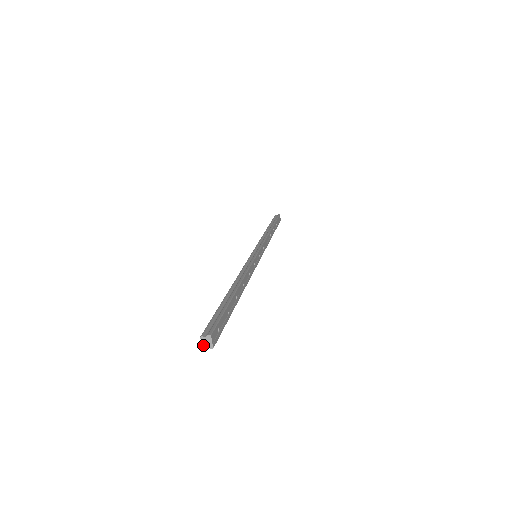
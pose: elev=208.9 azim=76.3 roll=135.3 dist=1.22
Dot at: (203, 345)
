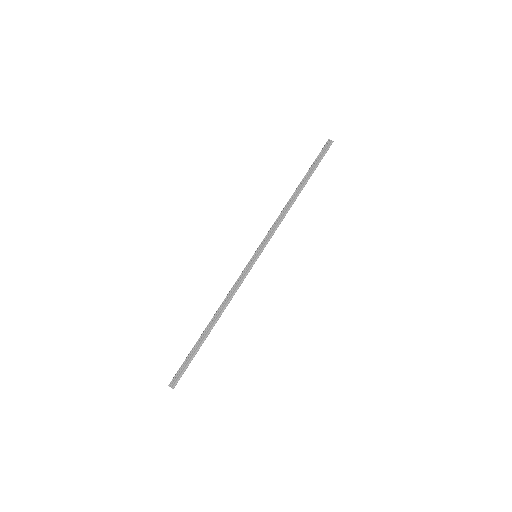
Dot at: (329, 140)
